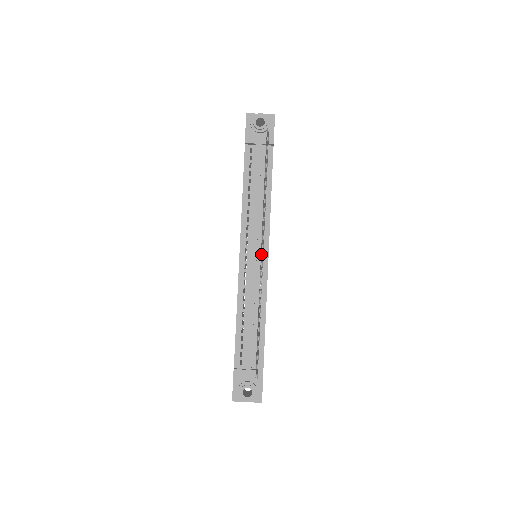
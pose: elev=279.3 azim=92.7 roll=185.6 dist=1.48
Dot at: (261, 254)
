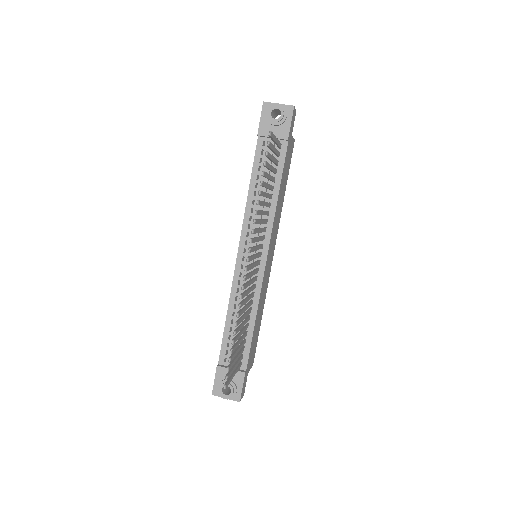
Dot at: (245, 267)
